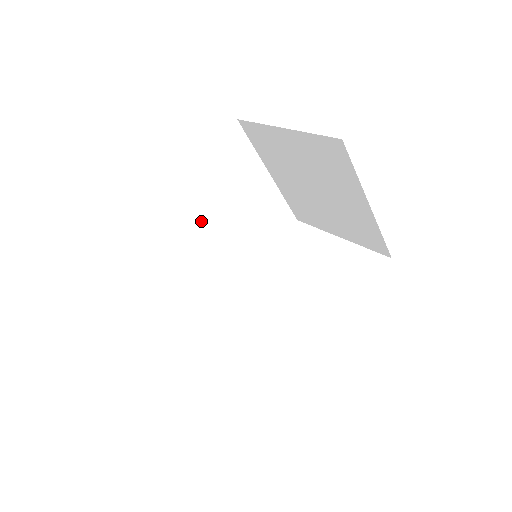
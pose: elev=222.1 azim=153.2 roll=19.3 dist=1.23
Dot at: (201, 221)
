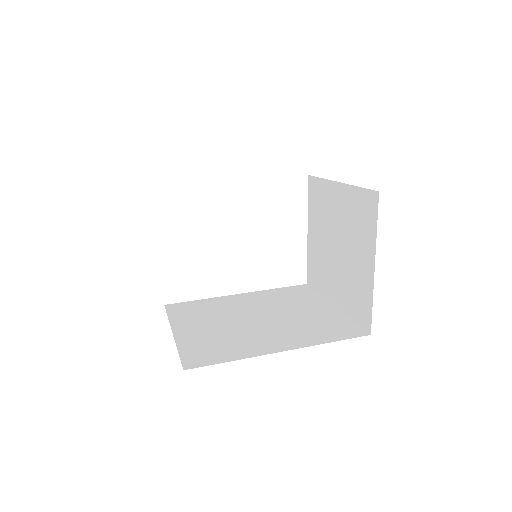
Dot at: occluded
